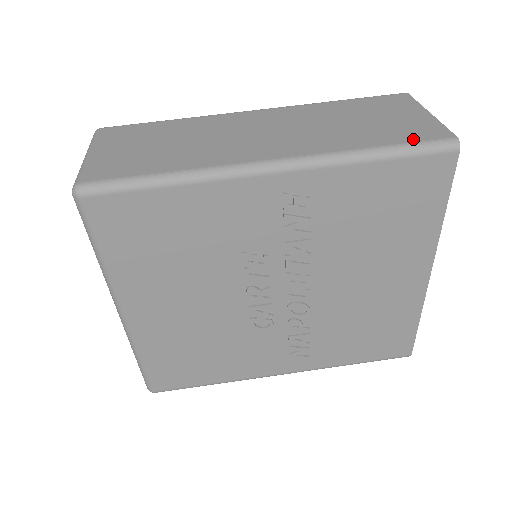
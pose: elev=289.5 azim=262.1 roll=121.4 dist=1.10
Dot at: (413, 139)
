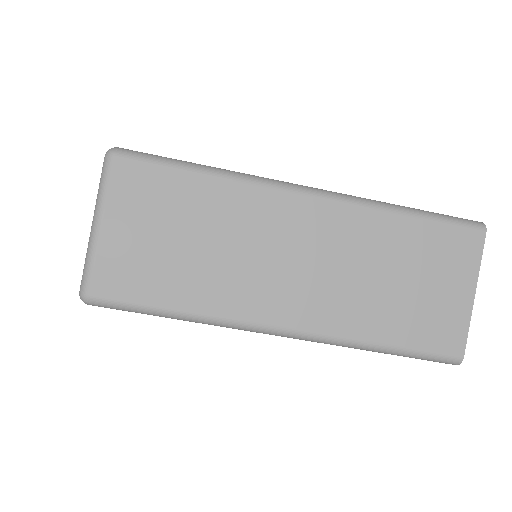
Dot at: (426, 345)
